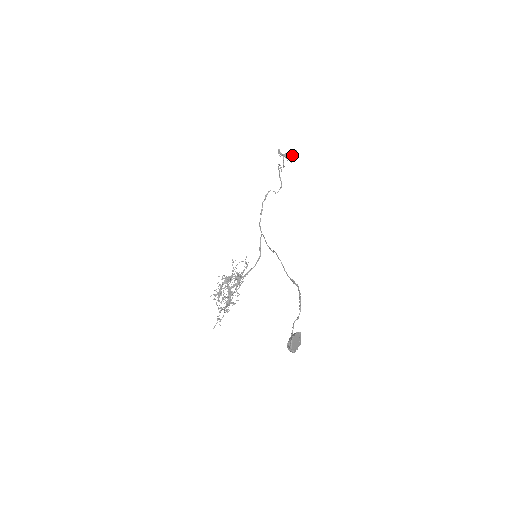
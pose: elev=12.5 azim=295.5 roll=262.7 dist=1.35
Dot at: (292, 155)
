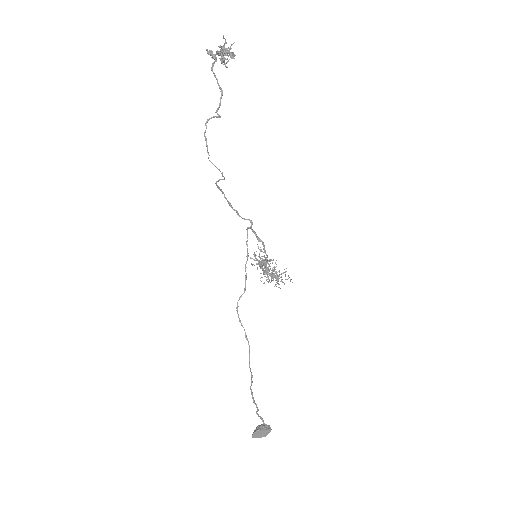
Dot at: occluded
